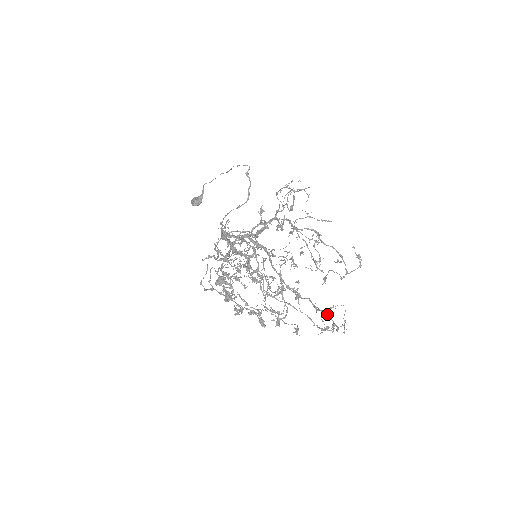
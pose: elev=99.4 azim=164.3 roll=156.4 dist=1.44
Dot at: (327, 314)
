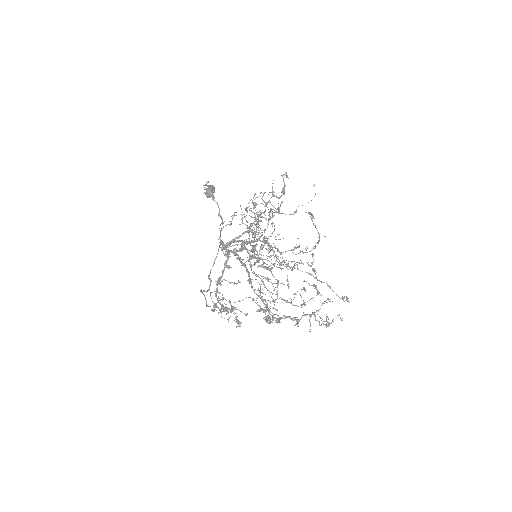
Dot at: (314, 315)
